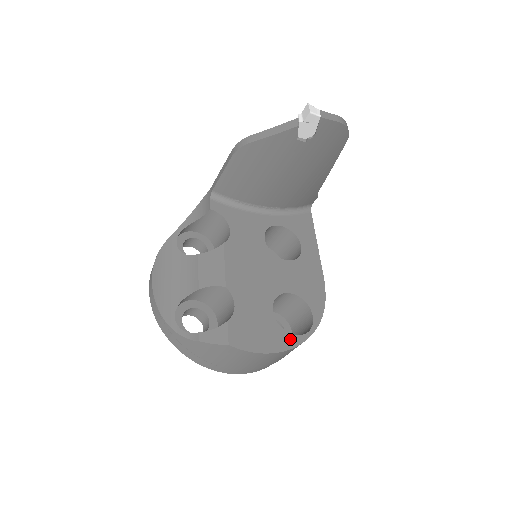
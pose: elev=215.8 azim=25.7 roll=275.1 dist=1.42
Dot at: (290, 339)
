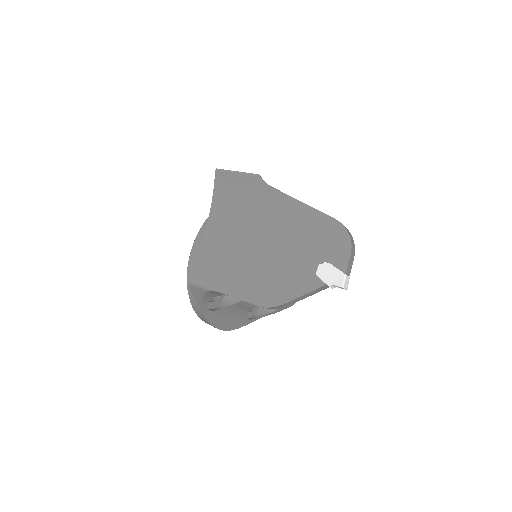
Dot at: occluded
